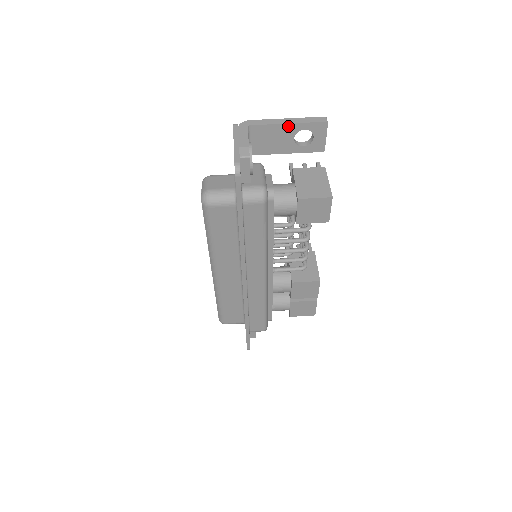
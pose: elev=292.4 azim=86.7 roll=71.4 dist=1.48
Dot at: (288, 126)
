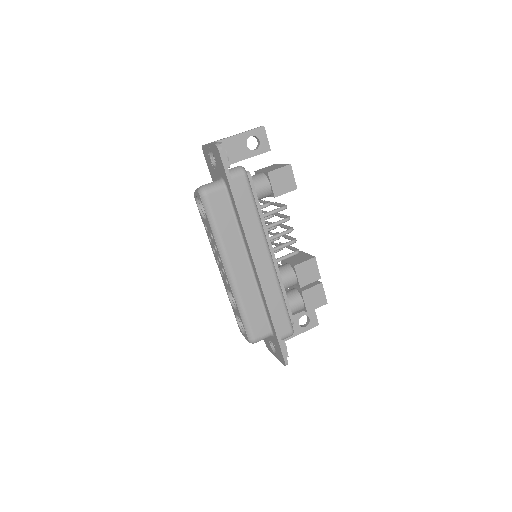
Dot at: (239, 136)
